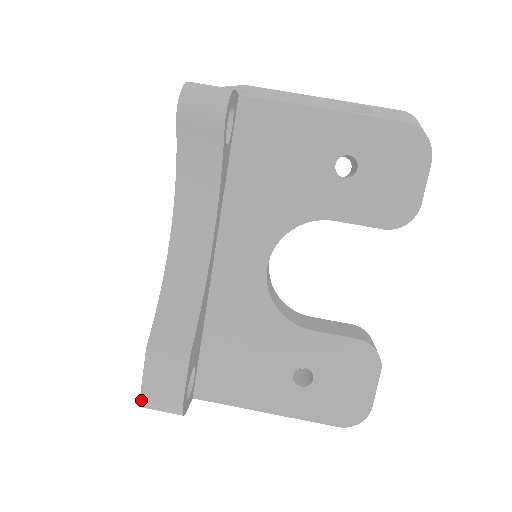
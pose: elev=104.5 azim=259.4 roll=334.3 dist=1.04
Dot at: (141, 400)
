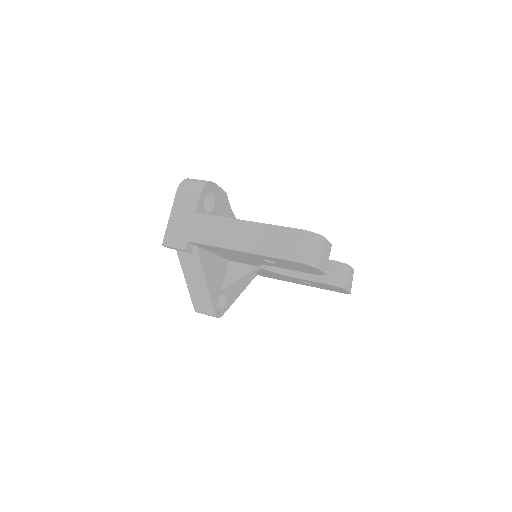
Dot at: (188, 179)
